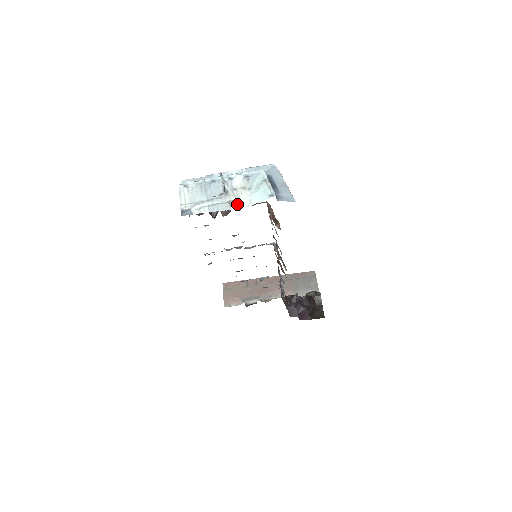
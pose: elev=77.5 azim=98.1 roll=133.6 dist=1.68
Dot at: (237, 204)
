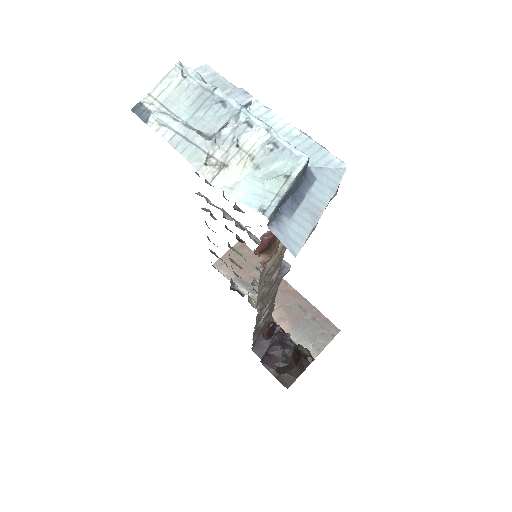
Dot at: (216, 170)
